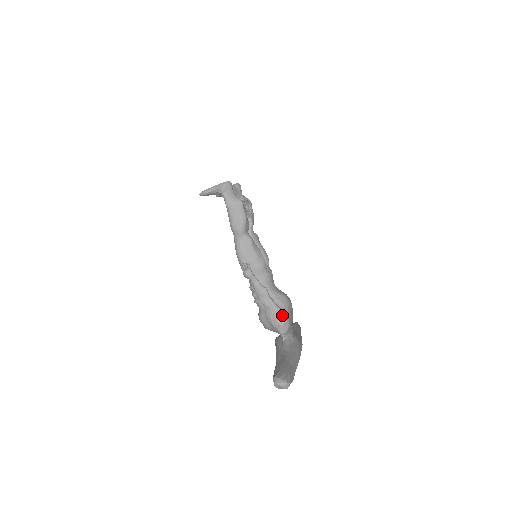
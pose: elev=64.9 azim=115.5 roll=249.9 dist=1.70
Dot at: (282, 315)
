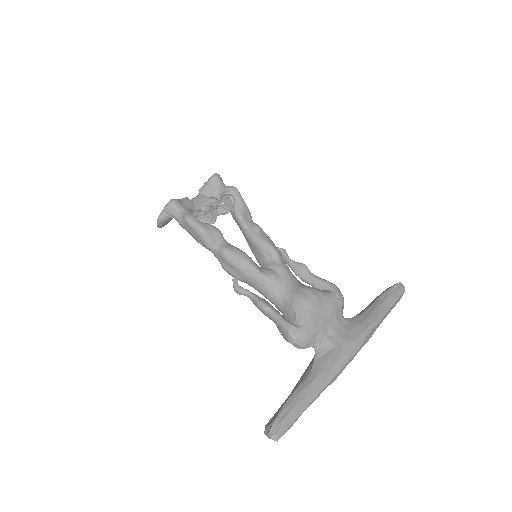
Dot at: (286, 330)
